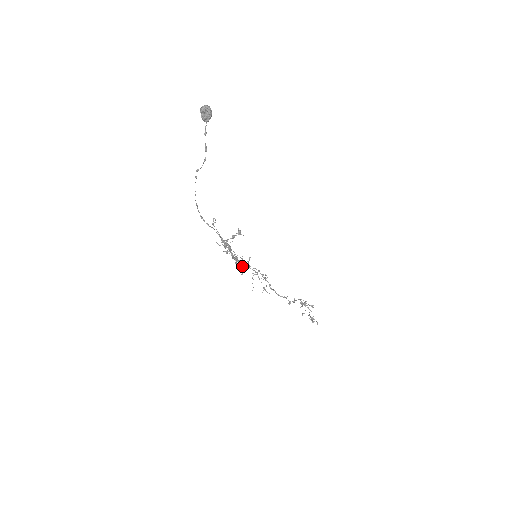
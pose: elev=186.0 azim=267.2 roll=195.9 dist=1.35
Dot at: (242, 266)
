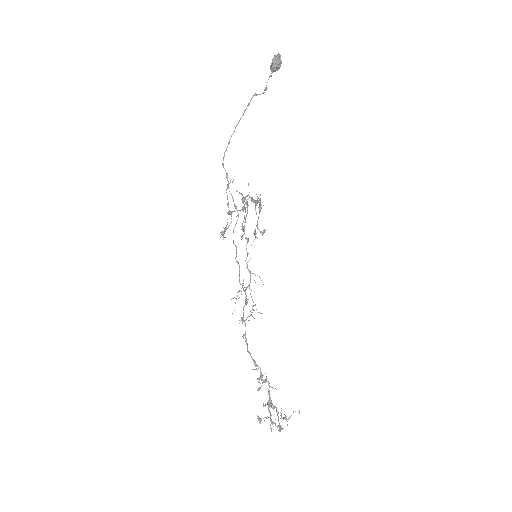
Dot at: (255, 232)
